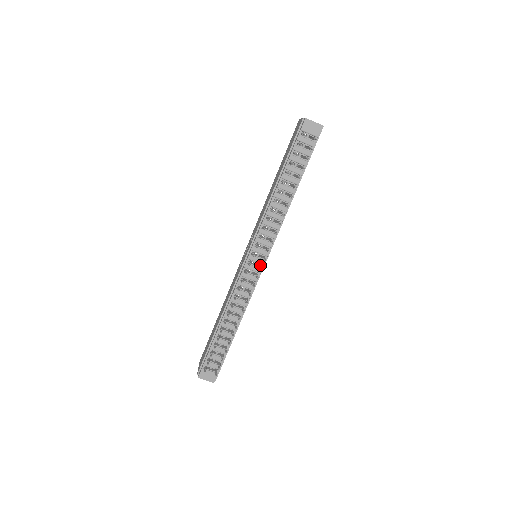
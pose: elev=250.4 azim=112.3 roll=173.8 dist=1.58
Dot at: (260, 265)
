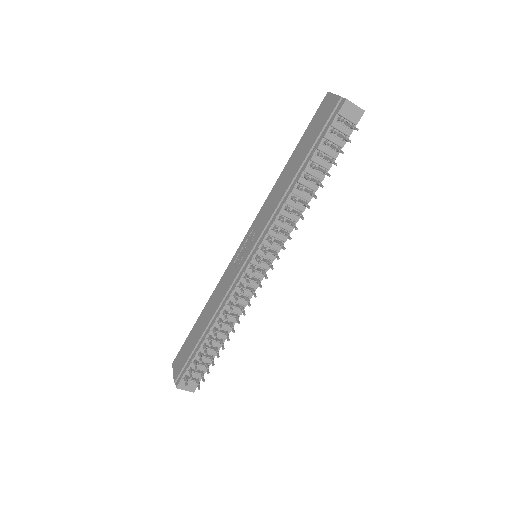
Dot at: (264, 271)
